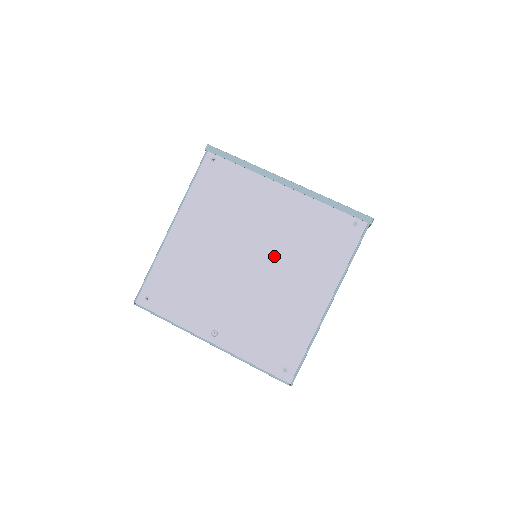
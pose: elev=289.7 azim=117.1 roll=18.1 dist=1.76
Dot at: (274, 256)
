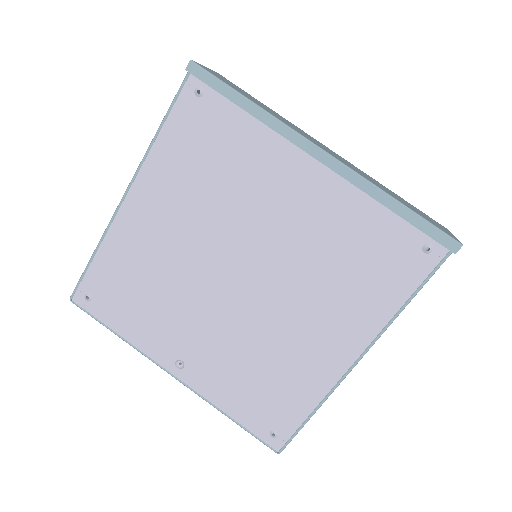
Dot at: (280, 274)
